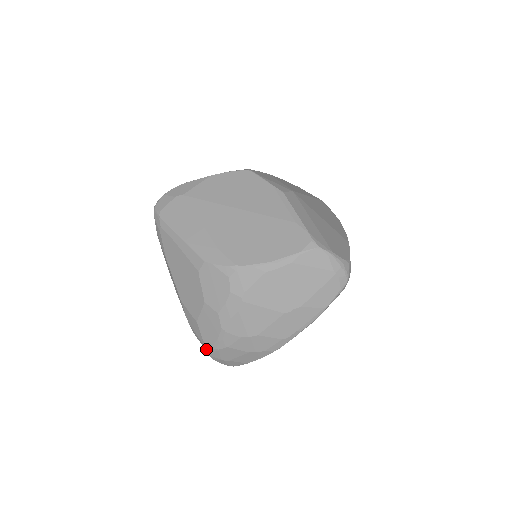
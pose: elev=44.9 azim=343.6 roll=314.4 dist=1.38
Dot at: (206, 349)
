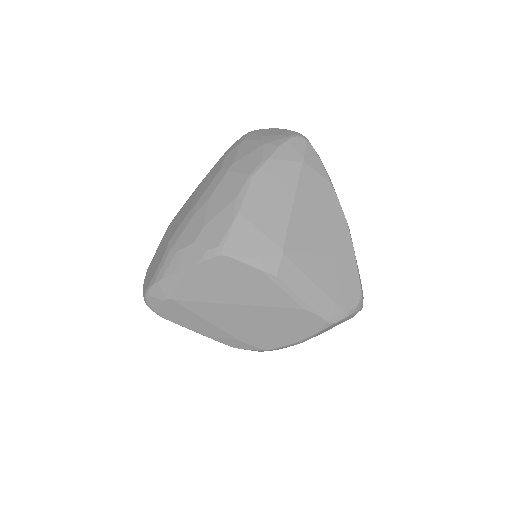
Dot at: occluded
